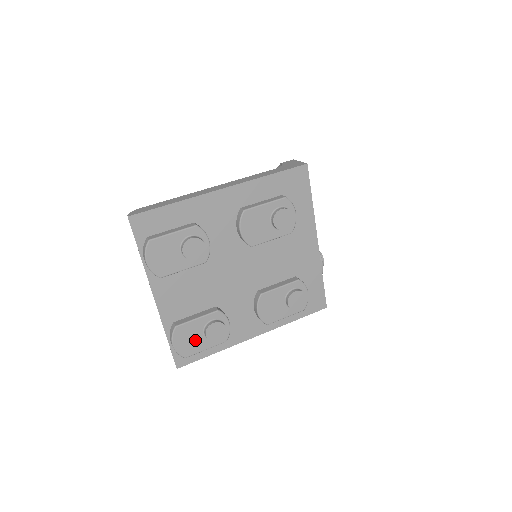
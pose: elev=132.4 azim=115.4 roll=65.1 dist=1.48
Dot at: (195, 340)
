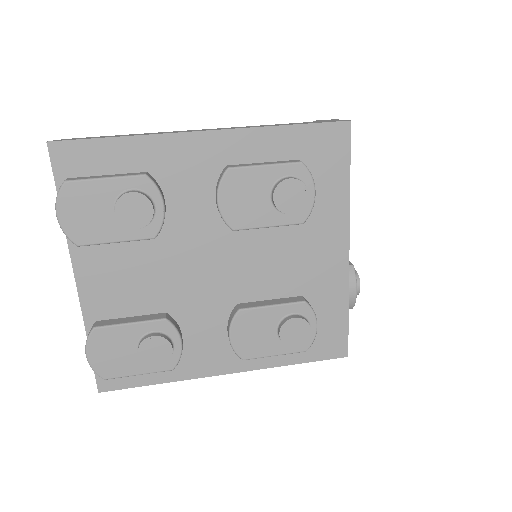
Dot at: (123, 356)
